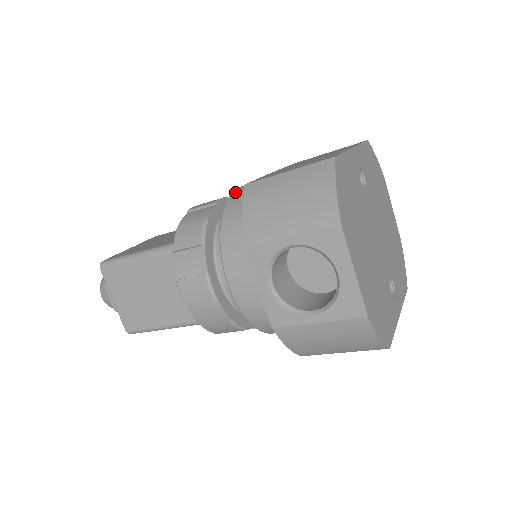
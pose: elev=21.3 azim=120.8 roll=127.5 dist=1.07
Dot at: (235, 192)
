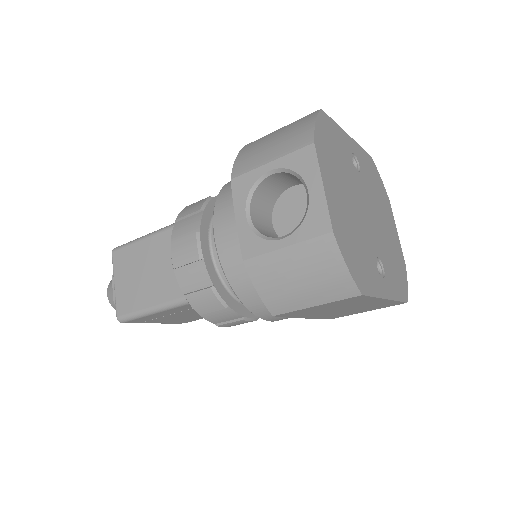
Dot at: occluded
